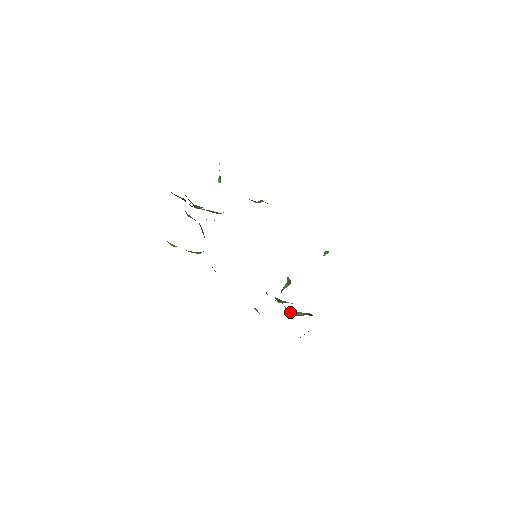
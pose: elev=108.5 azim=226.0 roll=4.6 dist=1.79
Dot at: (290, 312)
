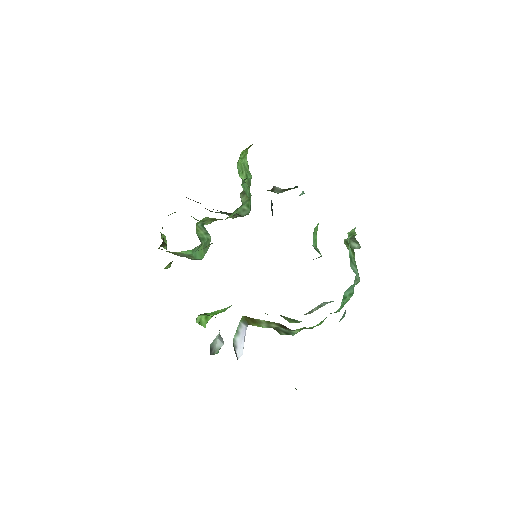
Dot at: (252, 321)
